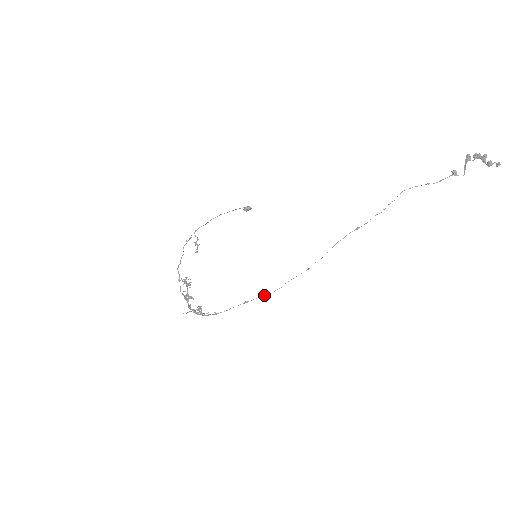
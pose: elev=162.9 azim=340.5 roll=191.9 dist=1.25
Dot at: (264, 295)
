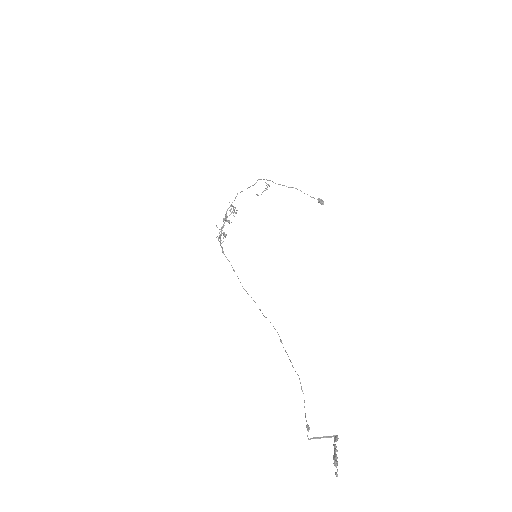
Dot at: (240, 282)
